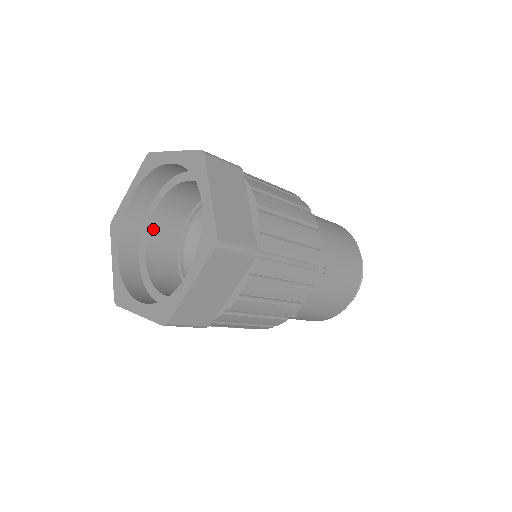
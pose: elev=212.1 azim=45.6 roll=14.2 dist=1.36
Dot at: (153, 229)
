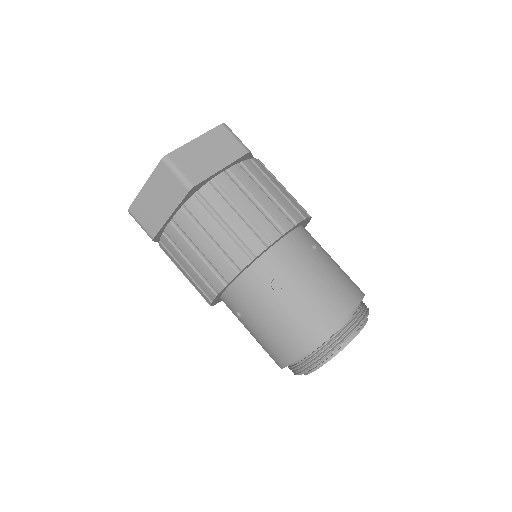
Dot at: occluded
